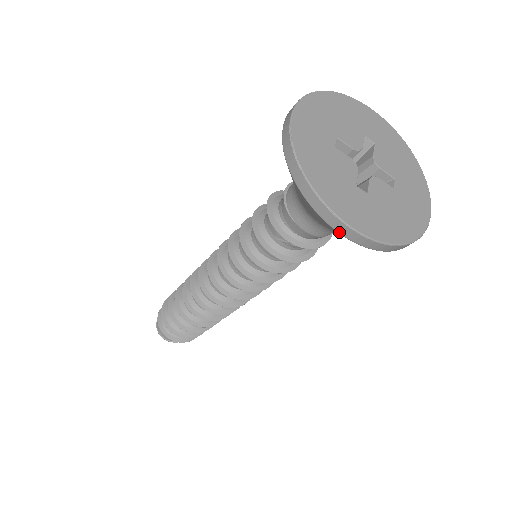
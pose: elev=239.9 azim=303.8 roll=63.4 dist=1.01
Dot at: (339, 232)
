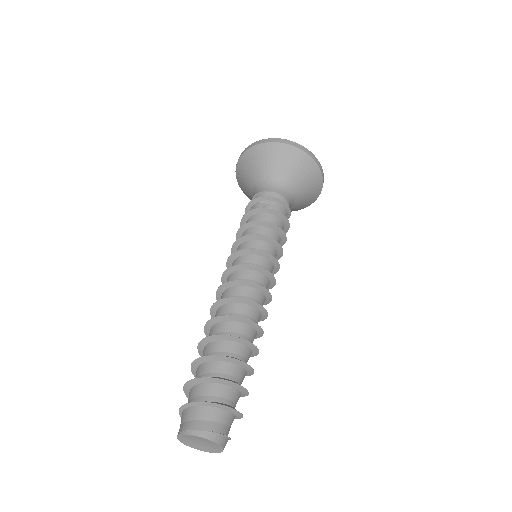
Dot at: (283, 143)
